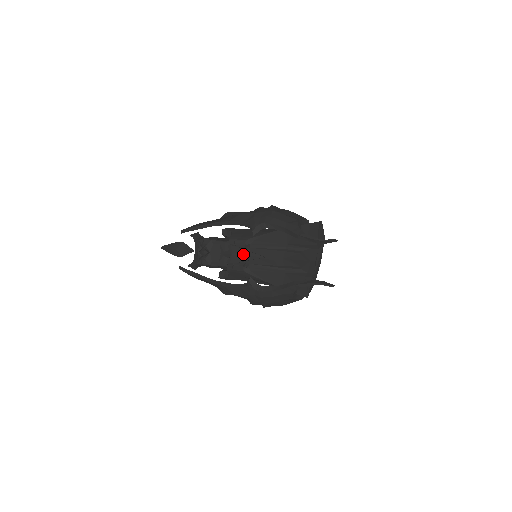
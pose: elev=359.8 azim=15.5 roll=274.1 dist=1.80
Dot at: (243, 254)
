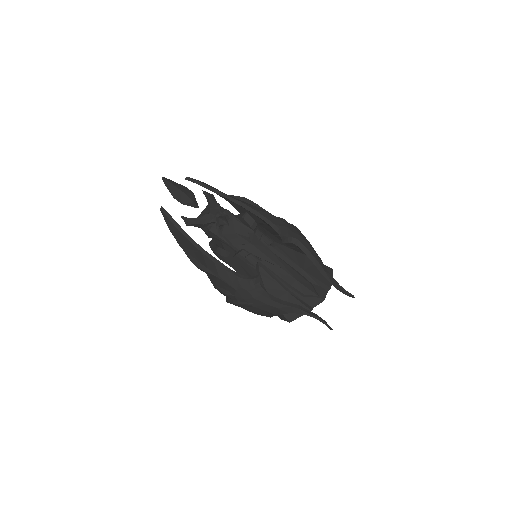
Dot at: (263, 251)
